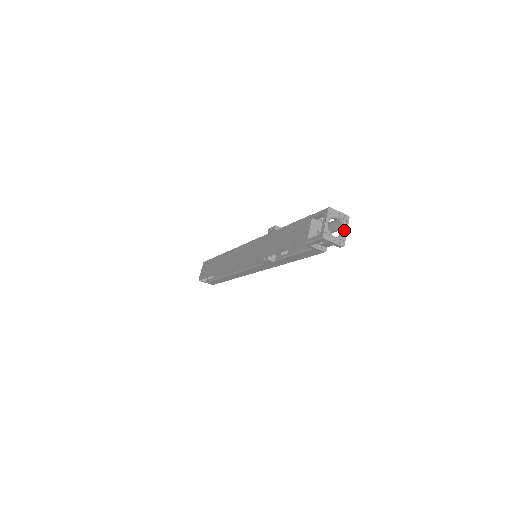
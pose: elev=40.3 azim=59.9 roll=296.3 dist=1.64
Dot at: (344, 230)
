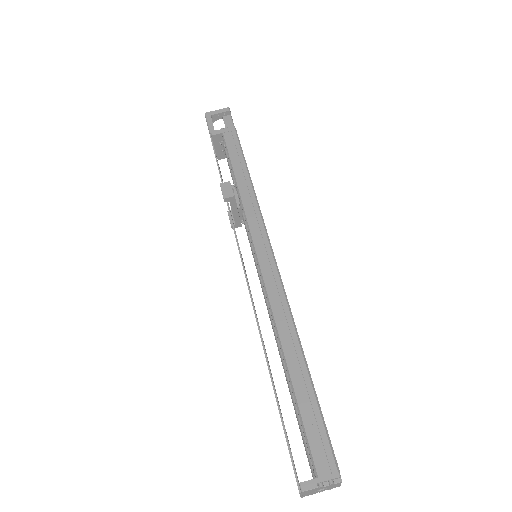
Dot at: occluded
